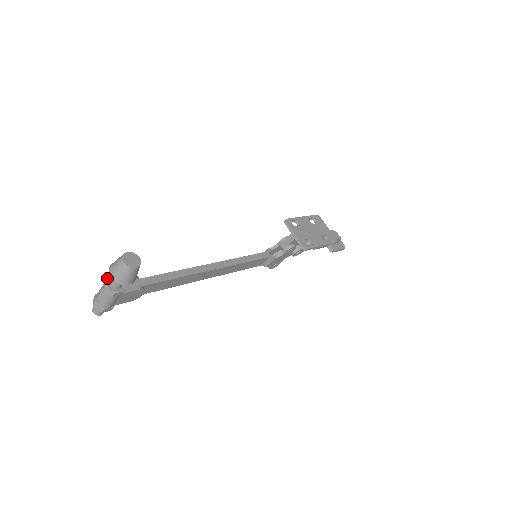
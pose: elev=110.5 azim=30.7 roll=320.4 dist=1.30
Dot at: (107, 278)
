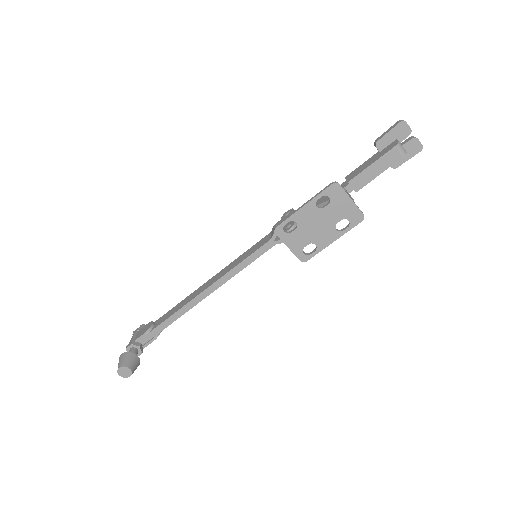
Dot at: (126, 349)
